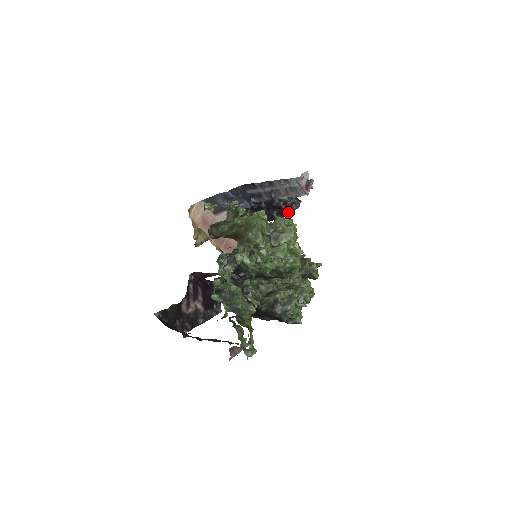
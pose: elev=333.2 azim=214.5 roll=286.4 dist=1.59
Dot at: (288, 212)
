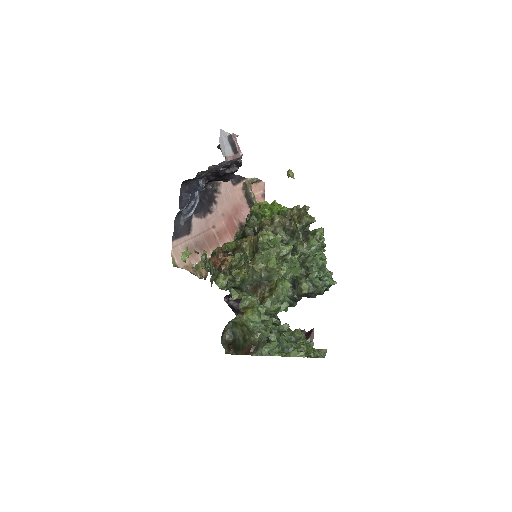
Dot at: (238, 168)
